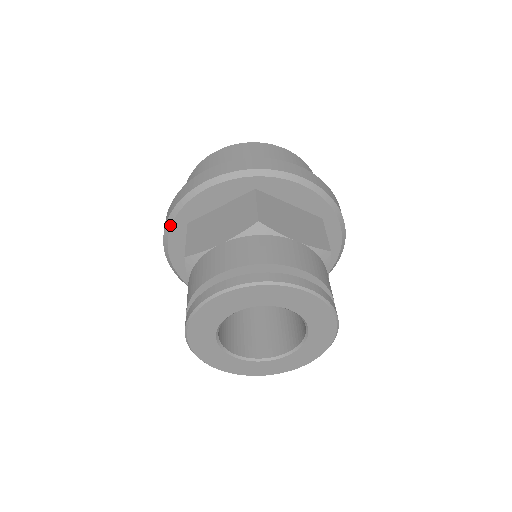
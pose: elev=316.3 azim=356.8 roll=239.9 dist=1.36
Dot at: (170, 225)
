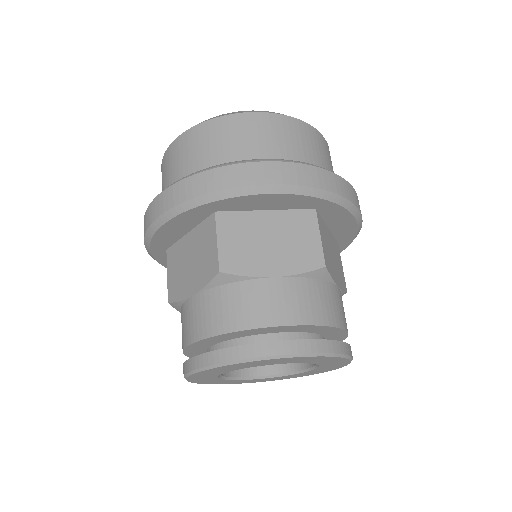
Dot at: (151, 254)
